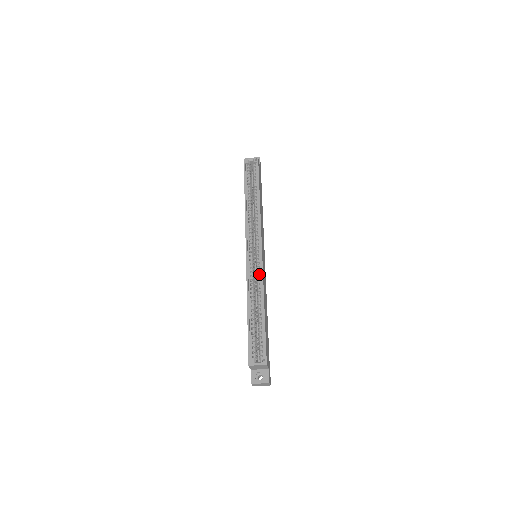
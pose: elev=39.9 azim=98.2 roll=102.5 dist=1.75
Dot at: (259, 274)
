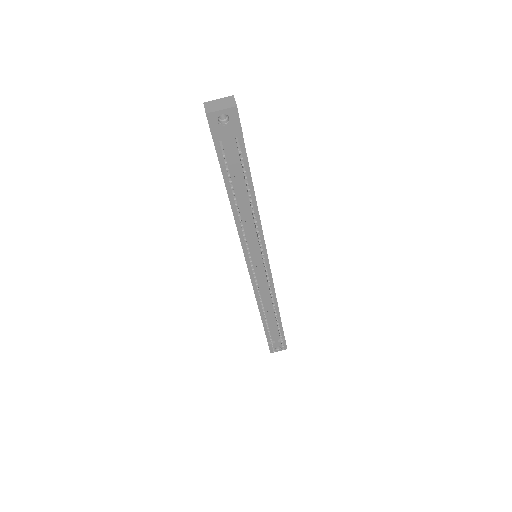
Dot at: occluded
